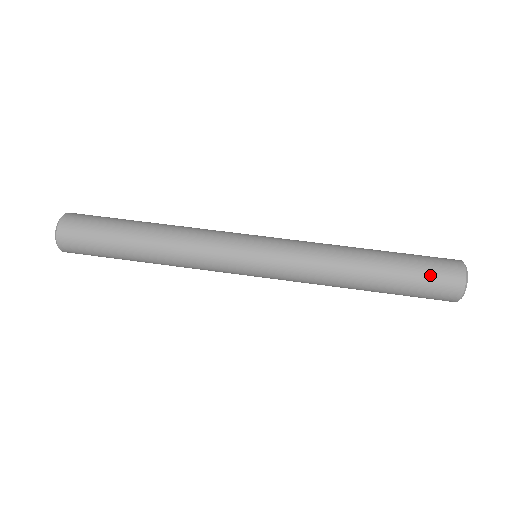
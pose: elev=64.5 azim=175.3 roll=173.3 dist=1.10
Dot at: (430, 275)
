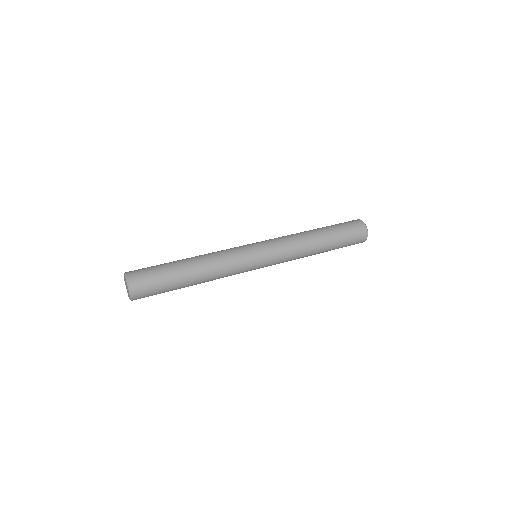
Dot at: (347, 226)
